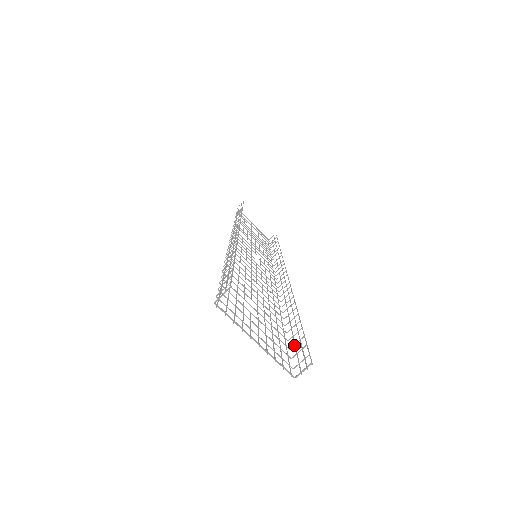
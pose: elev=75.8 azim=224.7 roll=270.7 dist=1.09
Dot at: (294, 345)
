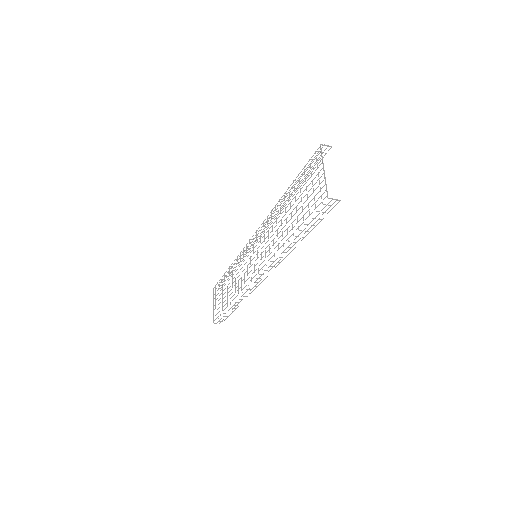
Dot at: (314, 218)
